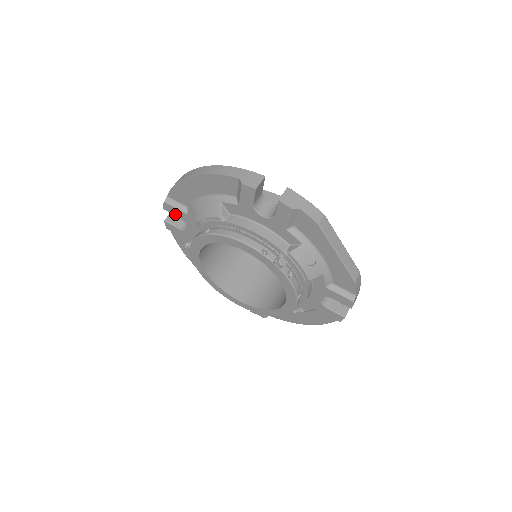
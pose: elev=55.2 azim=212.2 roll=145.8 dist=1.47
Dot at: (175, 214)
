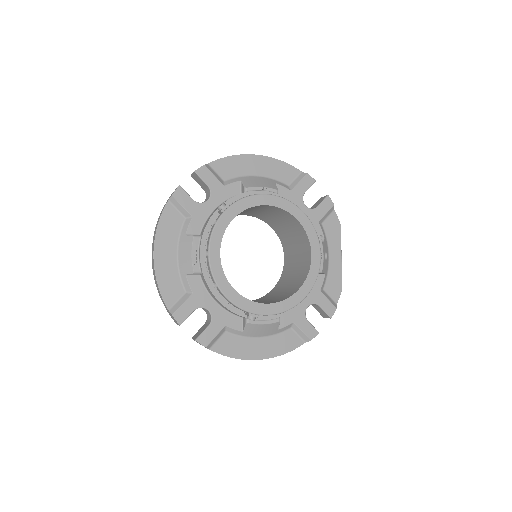
Dot at: (206, 181)
